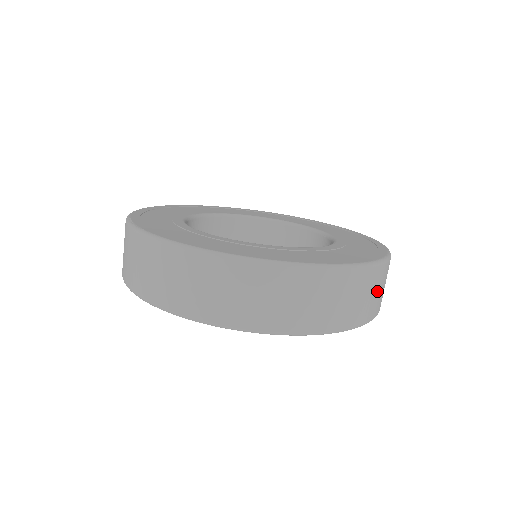
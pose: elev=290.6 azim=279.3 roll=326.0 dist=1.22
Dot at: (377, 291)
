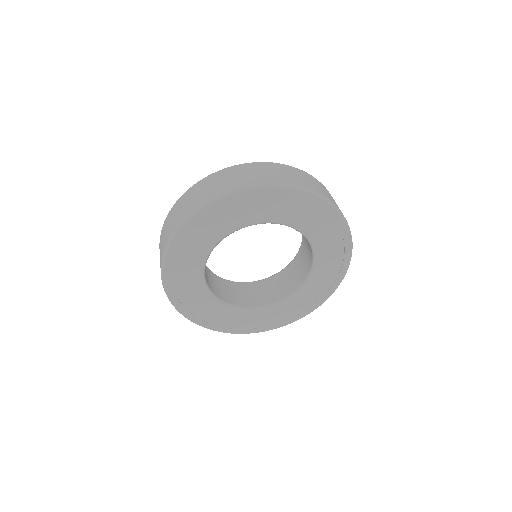
Dot at: occluded
